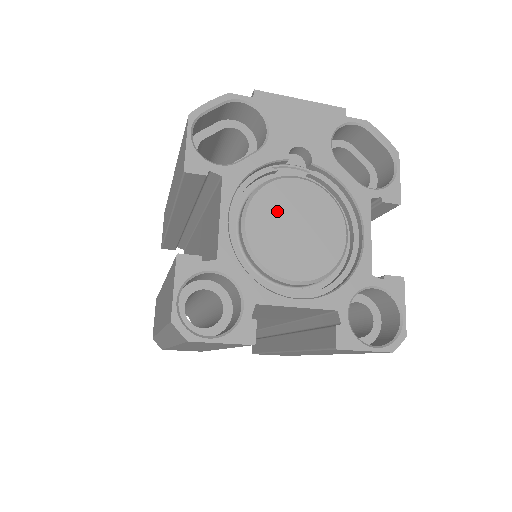
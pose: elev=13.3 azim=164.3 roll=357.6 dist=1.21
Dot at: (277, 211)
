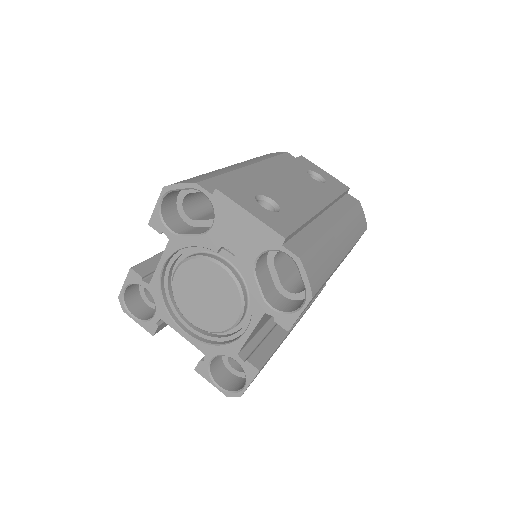
Dot at: (197, 278)
